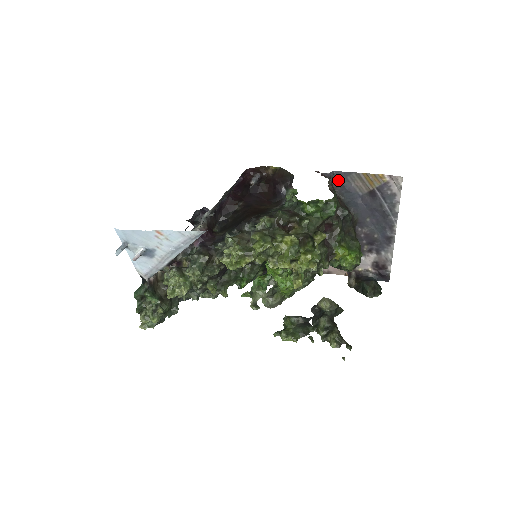
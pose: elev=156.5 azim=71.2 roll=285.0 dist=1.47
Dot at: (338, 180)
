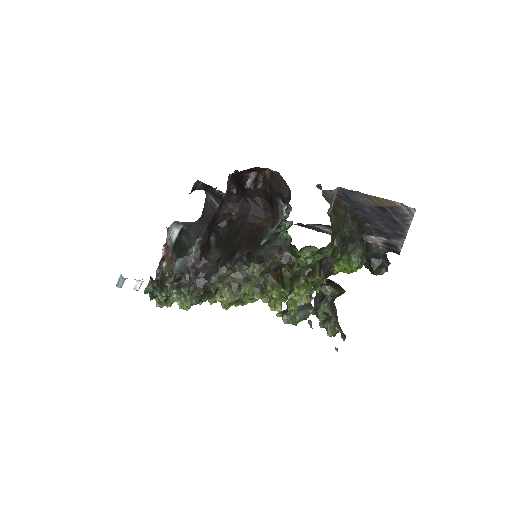
Dot at: (343, 193)
